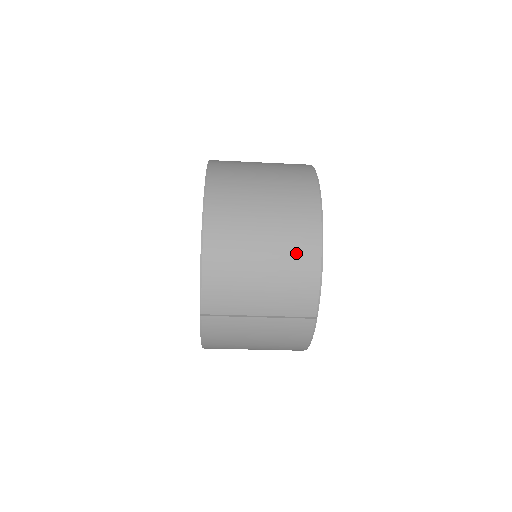
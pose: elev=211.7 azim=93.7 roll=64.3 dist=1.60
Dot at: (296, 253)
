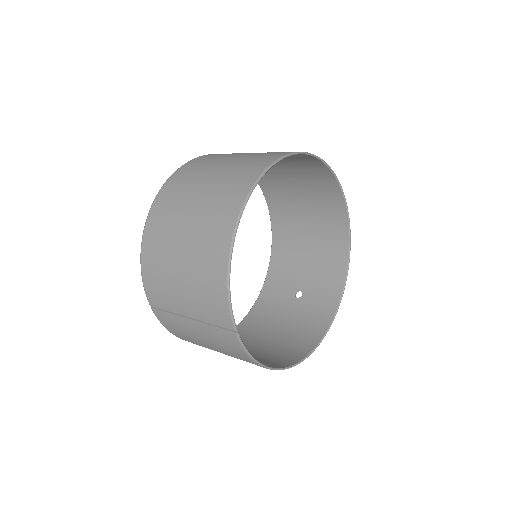
Dot at: (207, 254)
